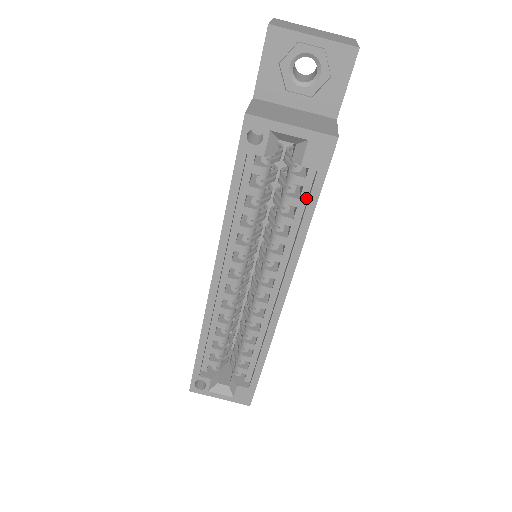
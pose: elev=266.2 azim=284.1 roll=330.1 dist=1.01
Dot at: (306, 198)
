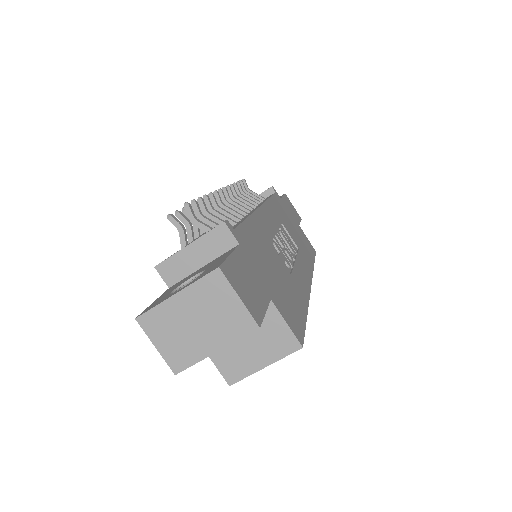
Dot at: occluded
